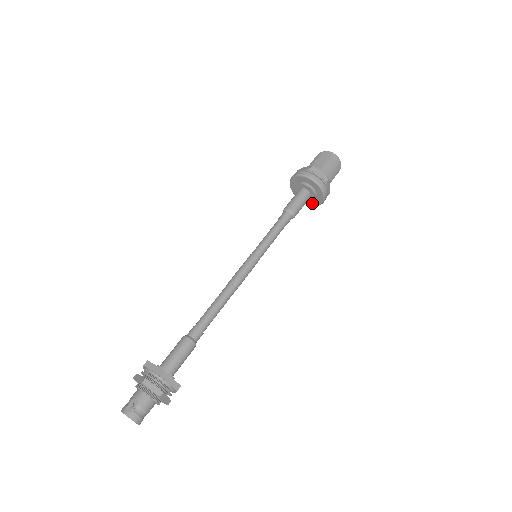
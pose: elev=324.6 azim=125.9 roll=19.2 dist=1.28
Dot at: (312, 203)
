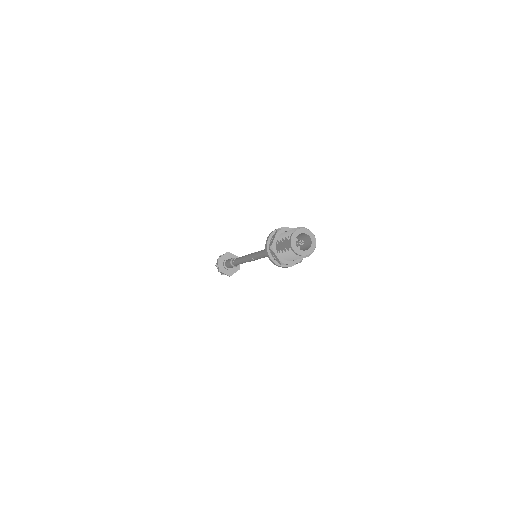
Dot at: occluded
